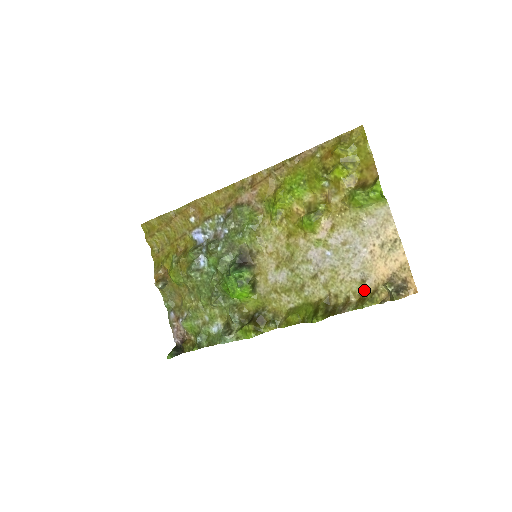
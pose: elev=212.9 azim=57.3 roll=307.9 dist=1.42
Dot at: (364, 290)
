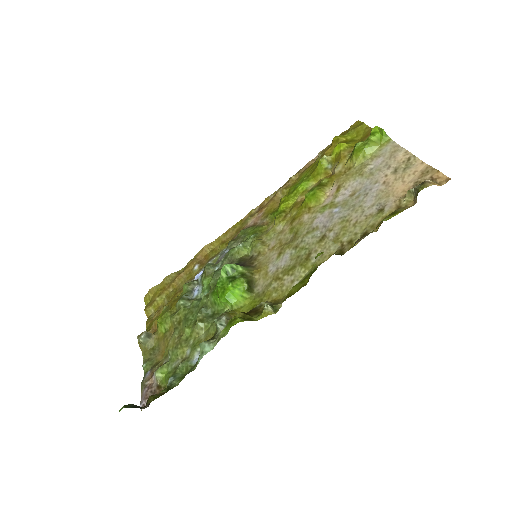
Dot at: (384, 216)
